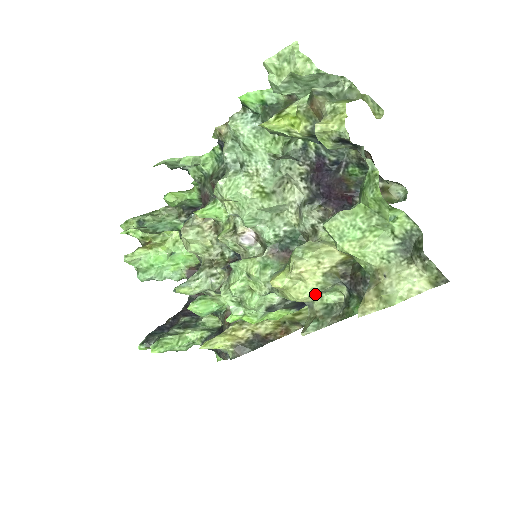
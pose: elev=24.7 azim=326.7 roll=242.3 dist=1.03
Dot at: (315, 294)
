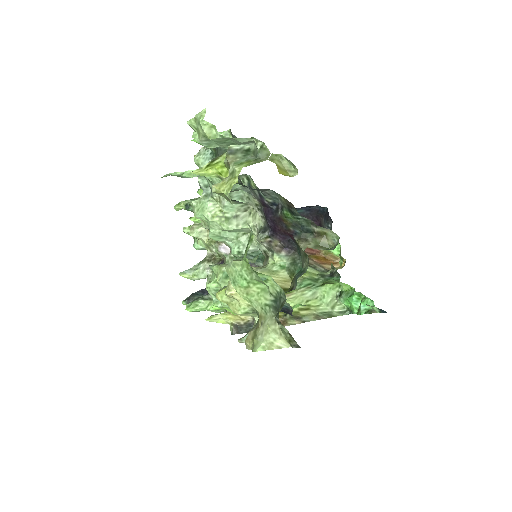
Dot at: (248, 313)
